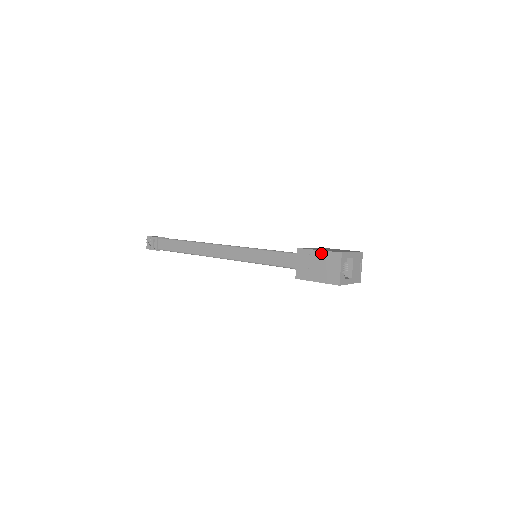
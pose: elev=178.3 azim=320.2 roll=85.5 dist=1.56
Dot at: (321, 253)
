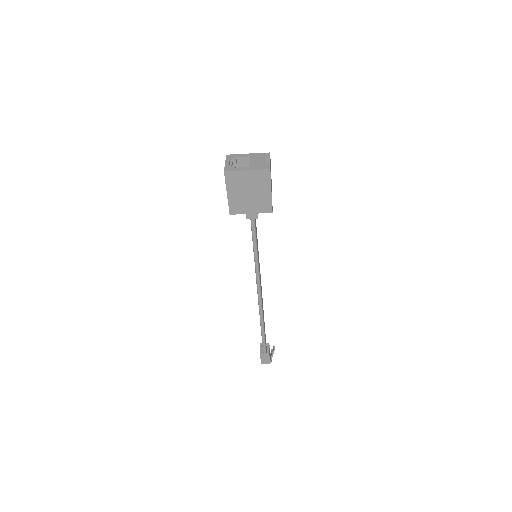
Dot at: occluded
